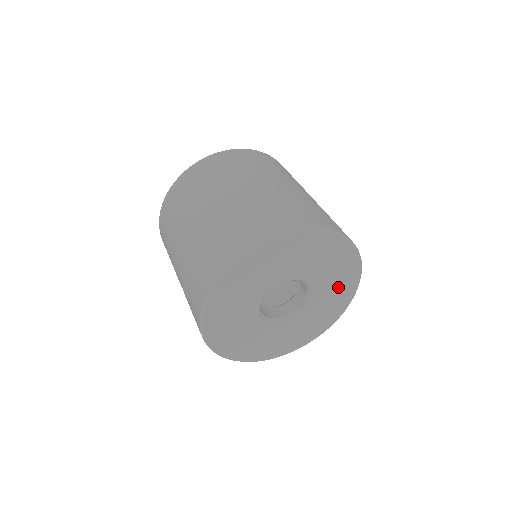
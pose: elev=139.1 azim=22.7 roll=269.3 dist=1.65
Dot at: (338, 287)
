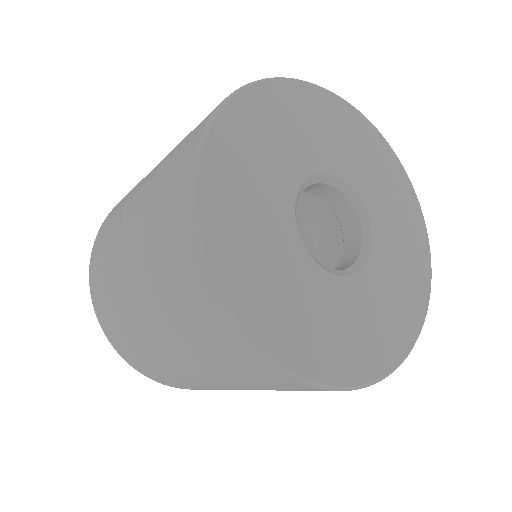
Dot at: (403, 278)
